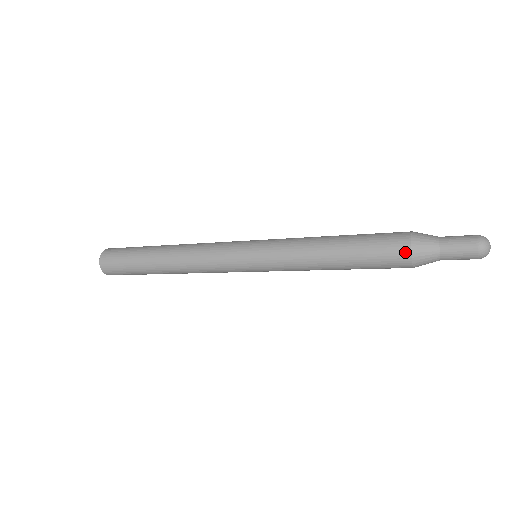
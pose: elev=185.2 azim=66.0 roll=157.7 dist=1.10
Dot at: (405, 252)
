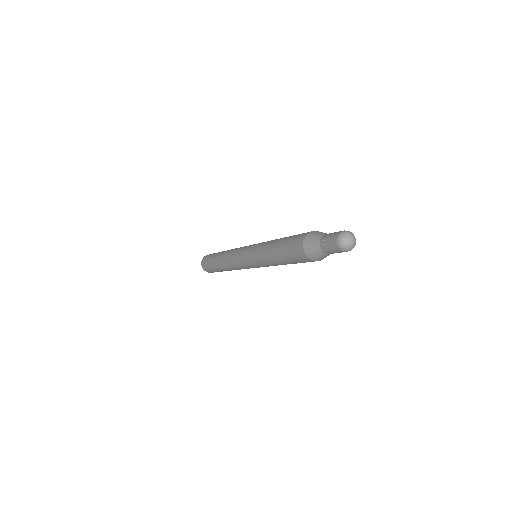
Dot at: (300, 245)
